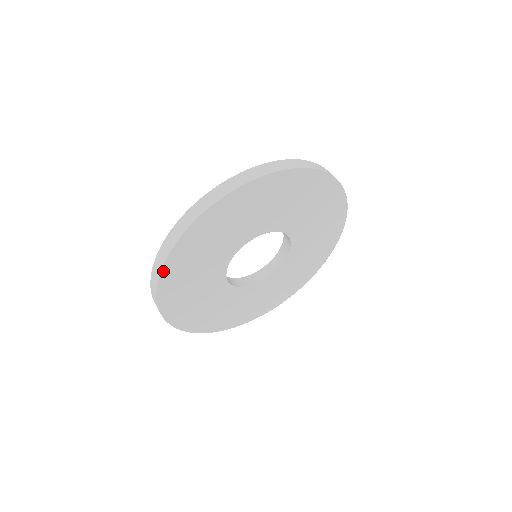
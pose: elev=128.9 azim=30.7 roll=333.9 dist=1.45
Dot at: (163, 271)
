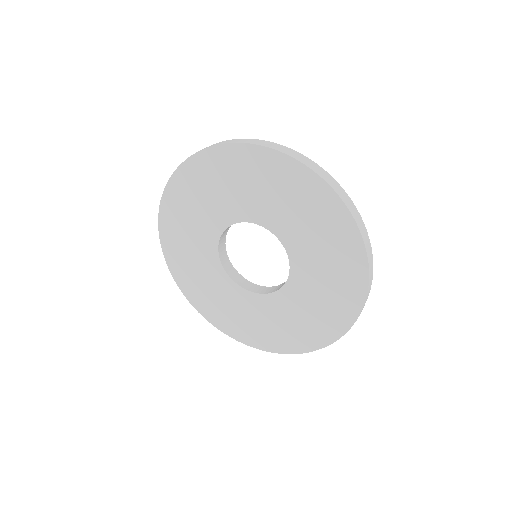
Dot at: (187, 162)
